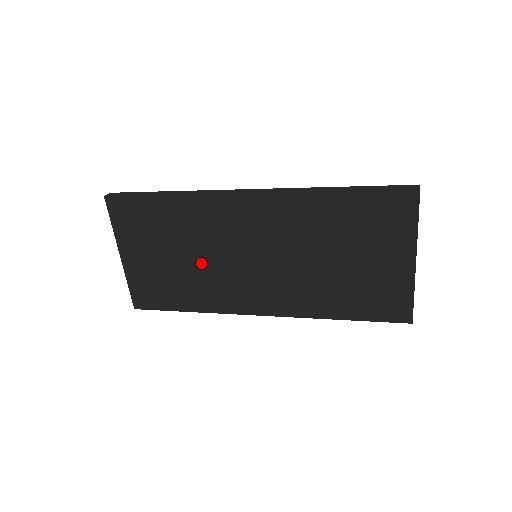
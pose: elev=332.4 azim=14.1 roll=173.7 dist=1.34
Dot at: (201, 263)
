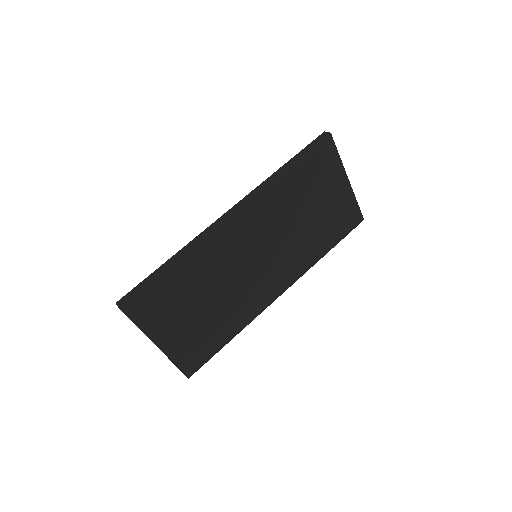
Dot at: (223, 294)
